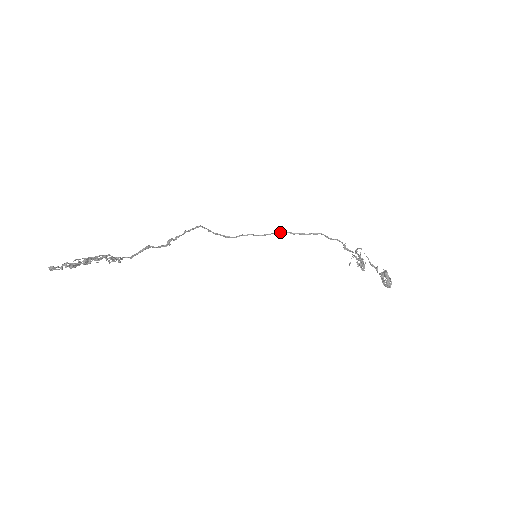
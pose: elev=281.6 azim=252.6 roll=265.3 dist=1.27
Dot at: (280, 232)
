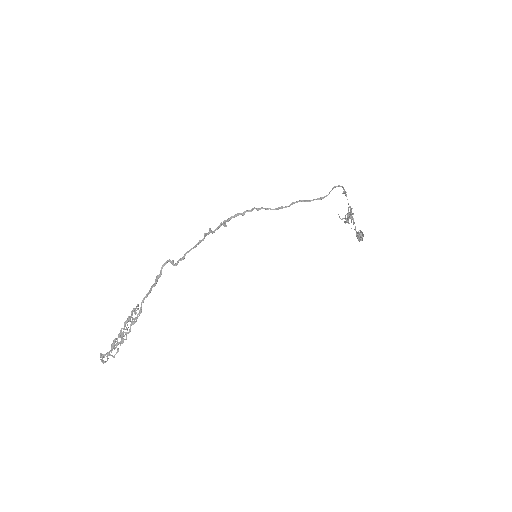
Dot at: occluded
